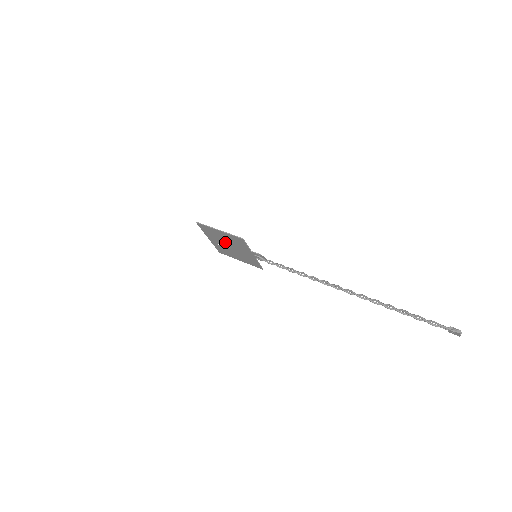
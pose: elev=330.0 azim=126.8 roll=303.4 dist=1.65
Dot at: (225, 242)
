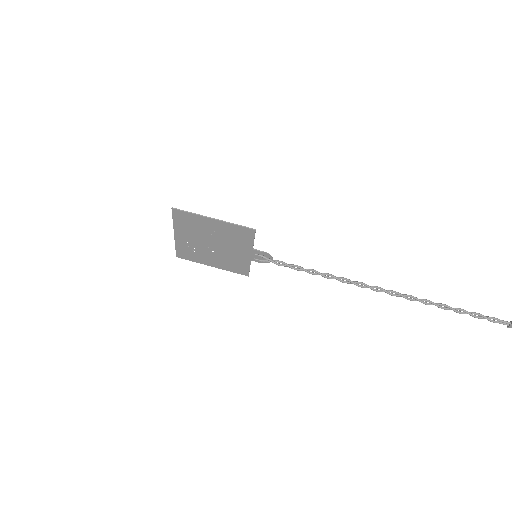
Dot at: (208, 238)
